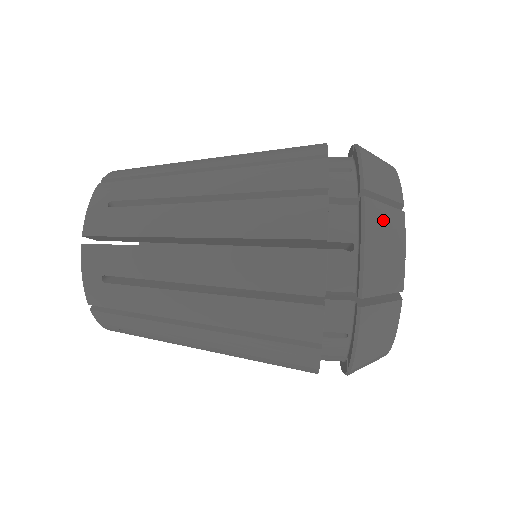
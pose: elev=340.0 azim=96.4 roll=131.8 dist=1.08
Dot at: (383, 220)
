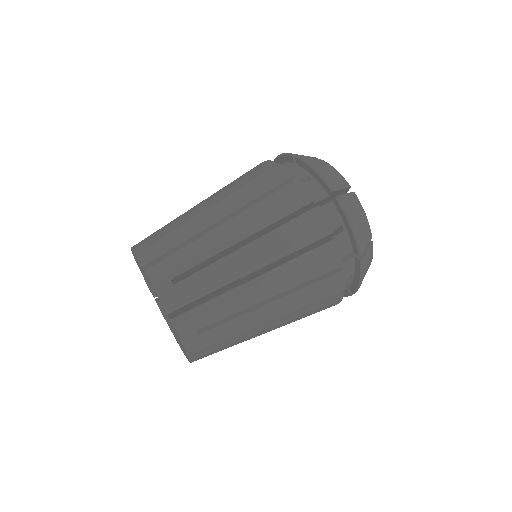
Dot at: (351, 204)
